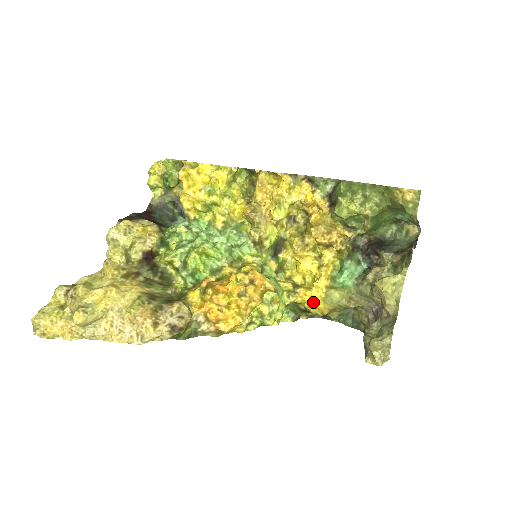
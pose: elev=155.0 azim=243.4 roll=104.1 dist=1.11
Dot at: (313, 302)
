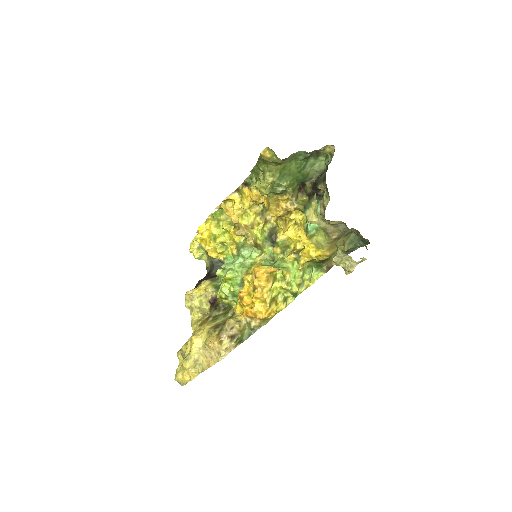
Dot at: (311, 255)
